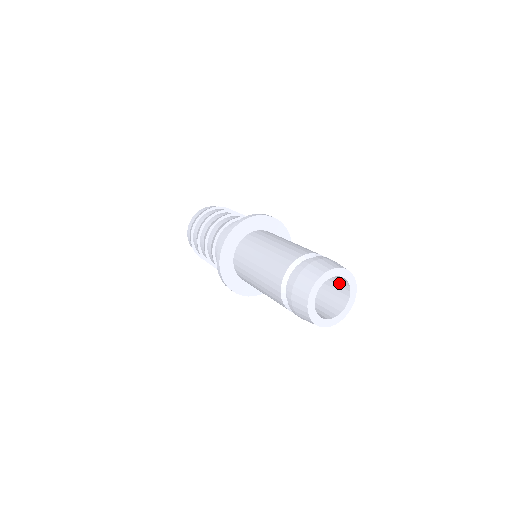
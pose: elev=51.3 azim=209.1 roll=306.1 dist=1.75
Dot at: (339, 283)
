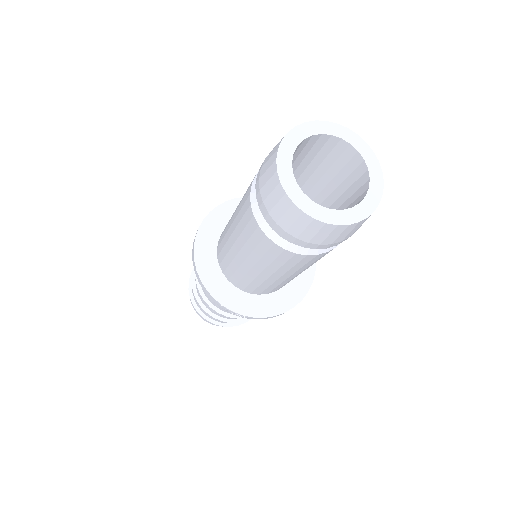
Dot at: (354, 186)
